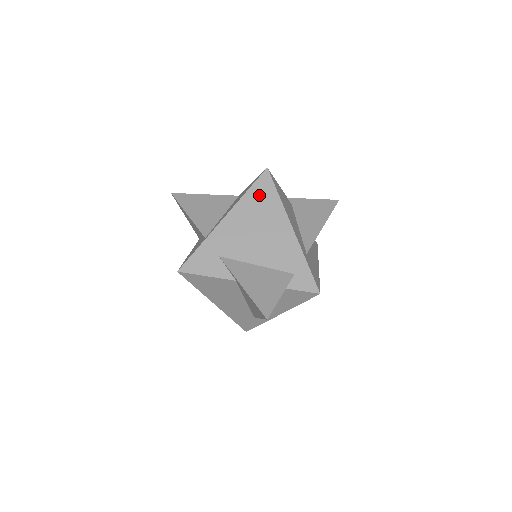
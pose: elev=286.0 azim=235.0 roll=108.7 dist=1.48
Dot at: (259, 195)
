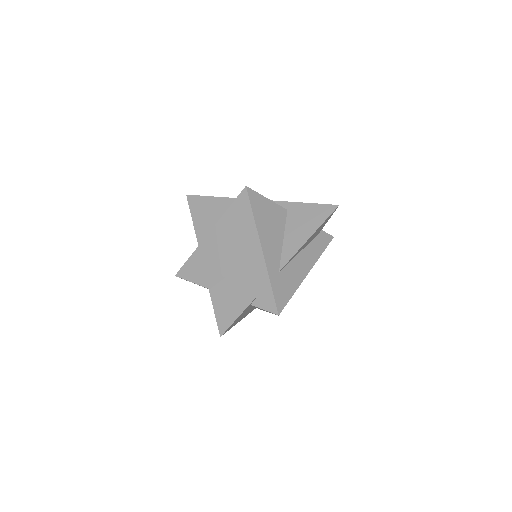
Dot at: (237, 214)
